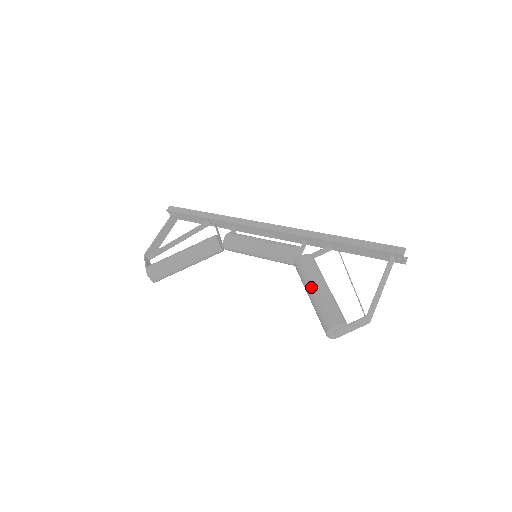
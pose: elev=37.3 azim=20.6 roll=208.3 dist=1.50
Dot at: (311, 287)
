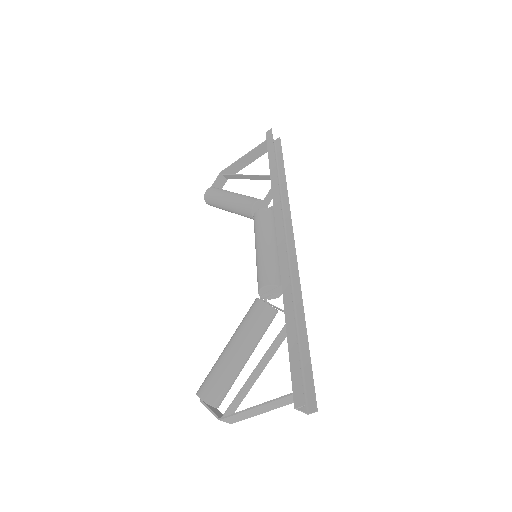
Dot at: (230, 340)
